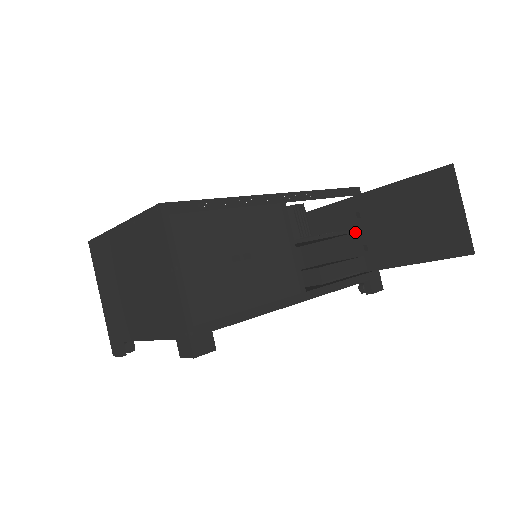
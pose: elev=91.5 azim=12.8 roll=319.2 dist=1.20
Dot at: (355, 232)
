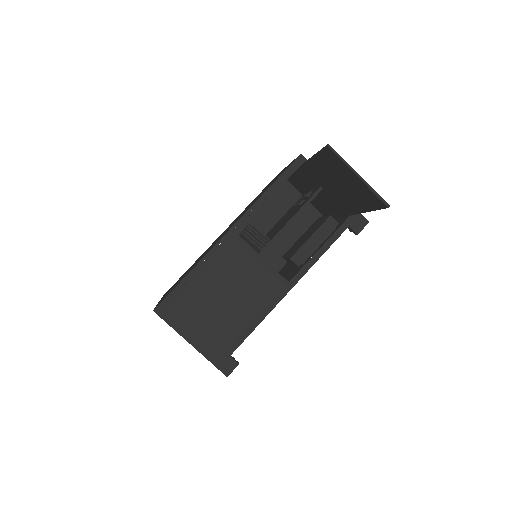
Dot at: (321, 189)
